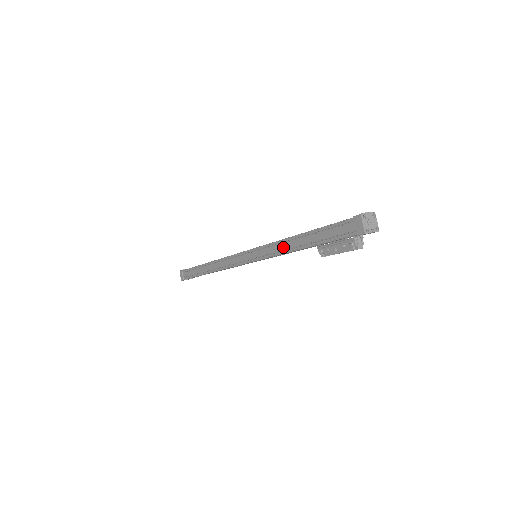
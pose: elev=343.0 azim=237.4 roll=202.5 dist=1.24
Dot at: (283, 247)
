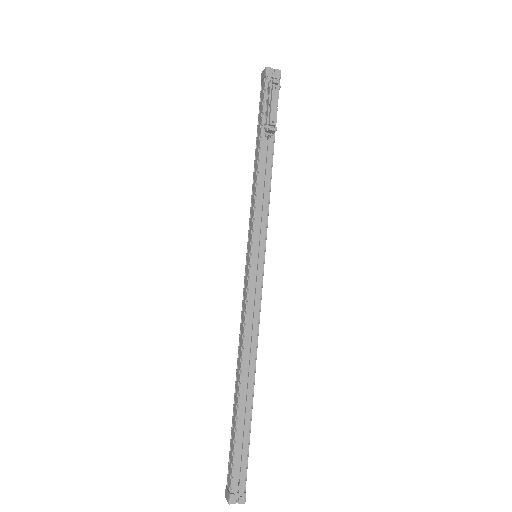
Dot at: (254, 185)
